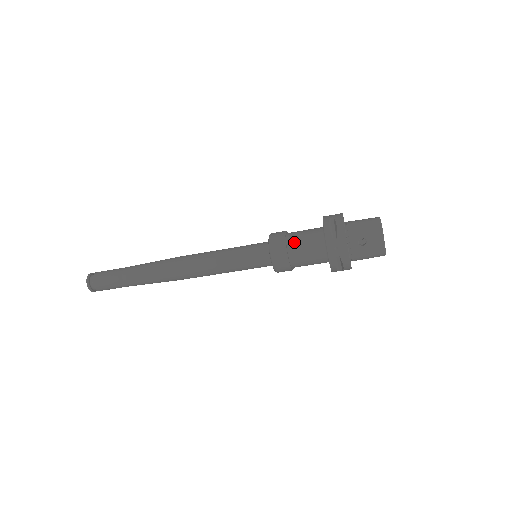
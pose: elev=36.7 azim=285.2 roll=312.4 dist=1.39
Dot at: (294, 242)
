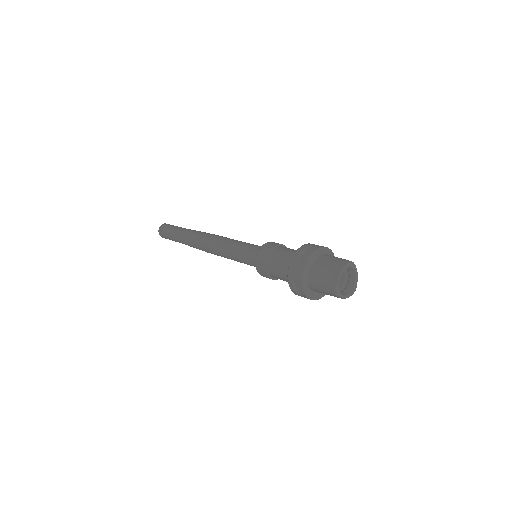
Dot at: (275, 277)
